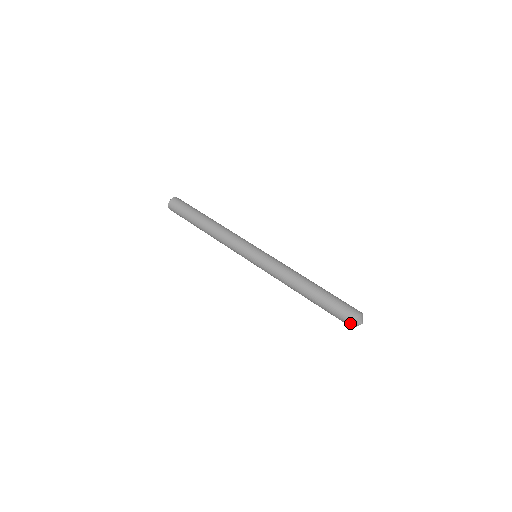
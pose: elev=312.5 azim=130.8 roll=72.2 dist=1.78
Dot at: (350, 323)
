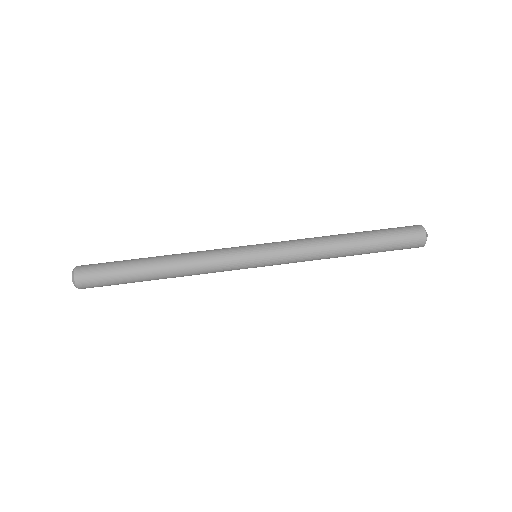
Dot at: (422, 237)
